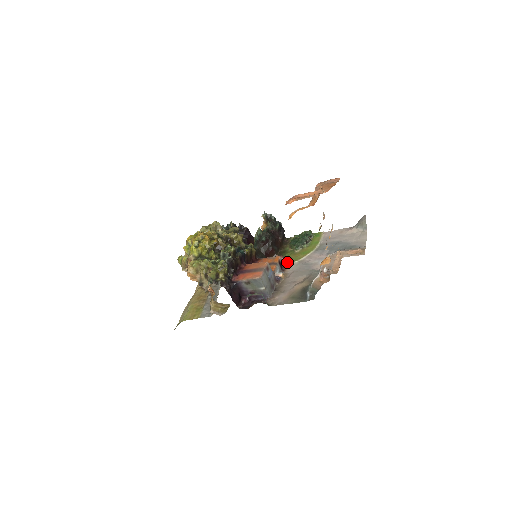
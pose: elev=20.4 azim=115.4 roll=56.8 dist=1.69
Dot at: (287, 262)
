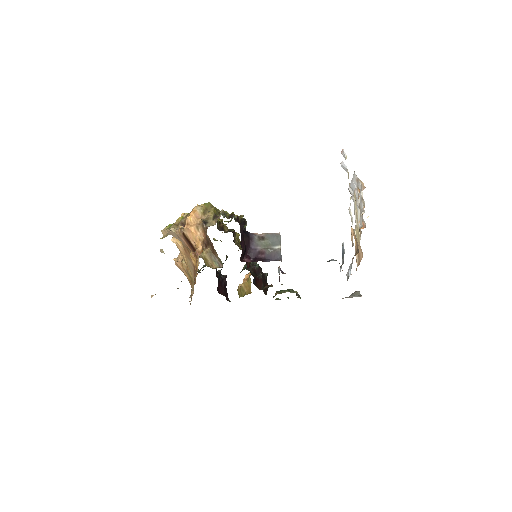
Dot at: occluded
